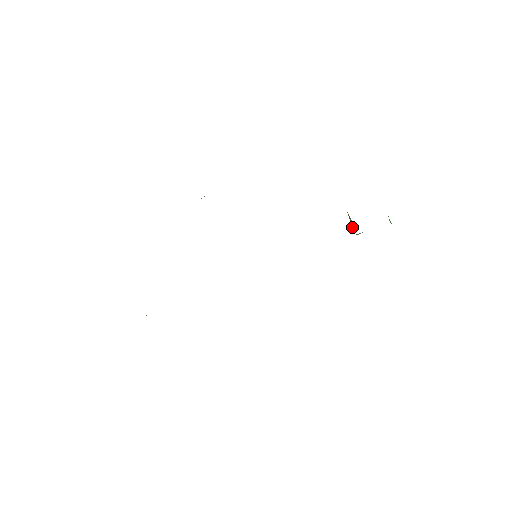
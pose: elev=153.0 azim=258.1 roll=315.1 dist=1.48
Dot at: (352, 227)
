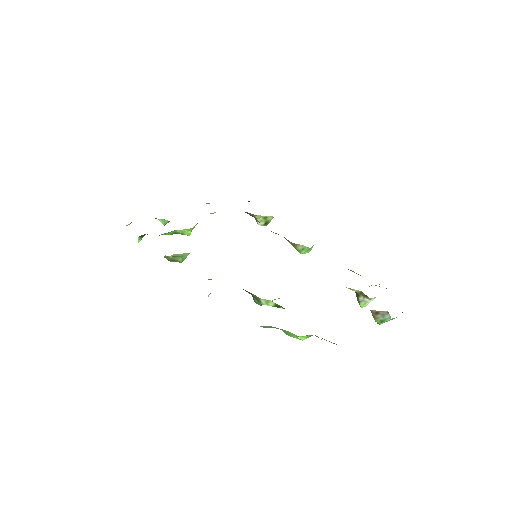
Dot at: occluded
